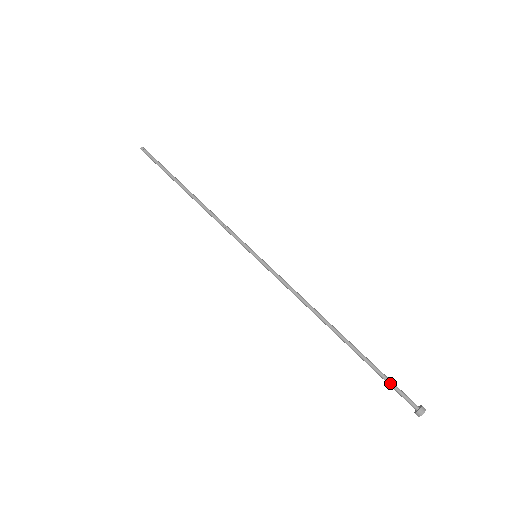
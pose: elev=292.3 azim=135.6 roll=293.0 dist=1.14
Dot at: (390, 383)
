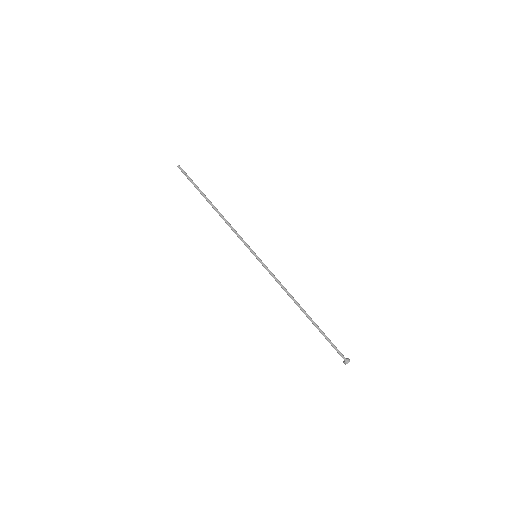
Dot at: (332, 344)
